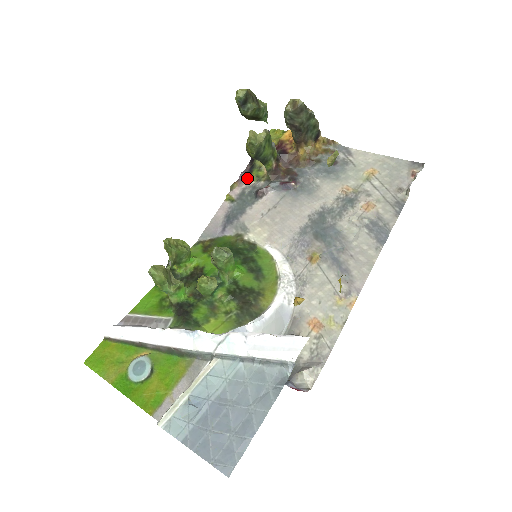
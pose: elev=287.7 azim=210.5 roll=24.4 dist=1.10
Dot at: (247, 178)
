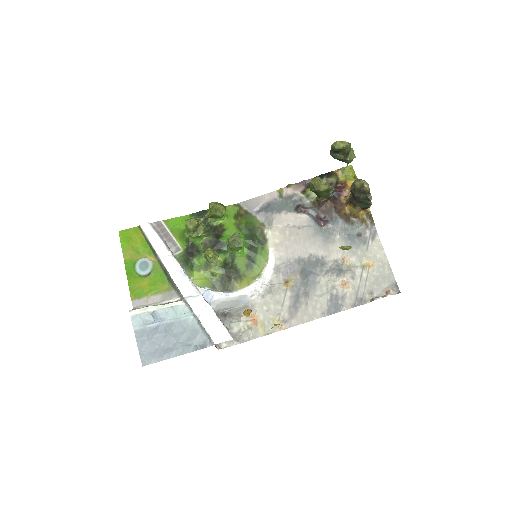
Dot at: (303, 188)
